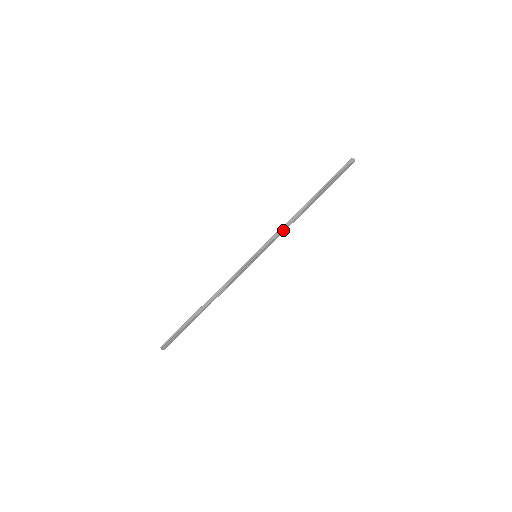
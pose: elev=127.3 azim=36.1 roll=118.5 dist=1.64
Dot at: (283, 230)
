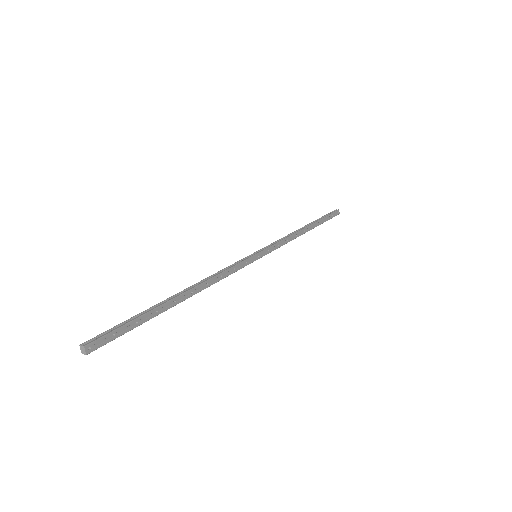
Dot at: (285, 240)
